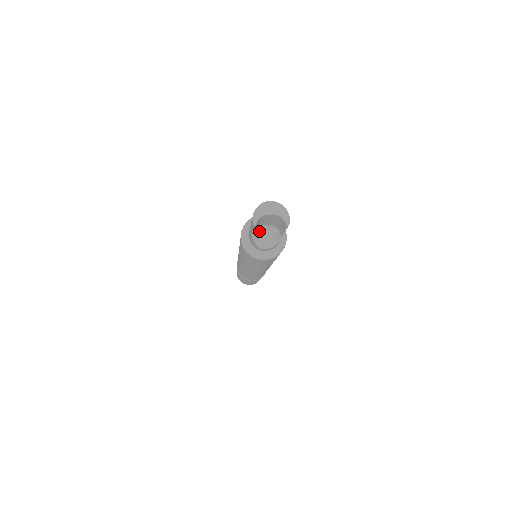
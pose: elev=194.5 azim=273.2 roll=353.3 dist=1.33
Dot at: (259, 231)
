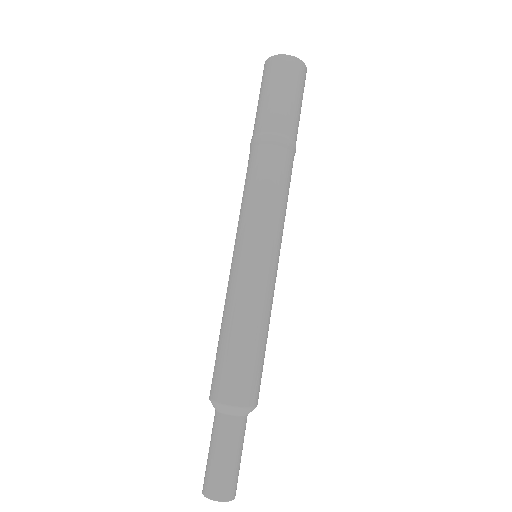
Dot at: occluded
